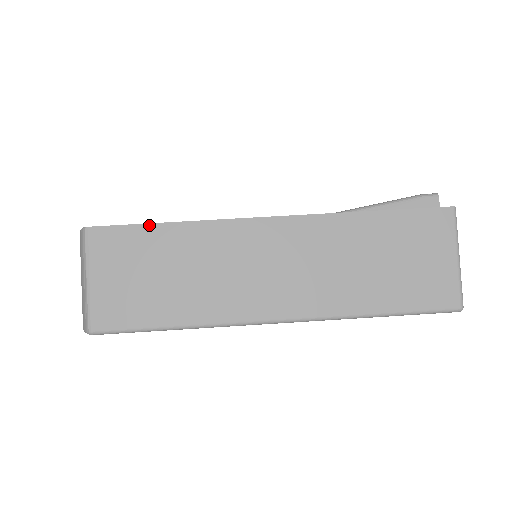
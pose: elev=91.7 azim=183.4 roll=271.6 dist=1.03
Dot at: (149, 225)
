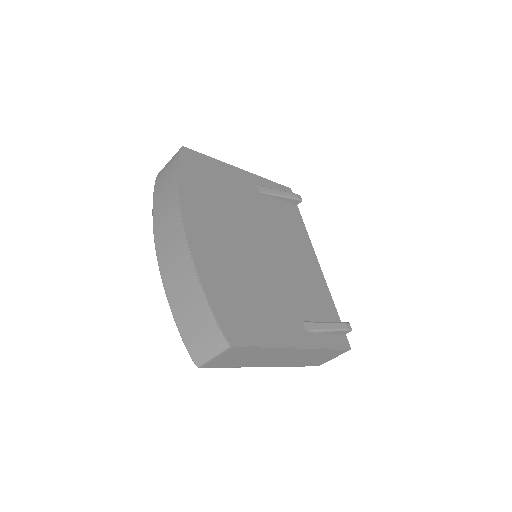
Dot at: (256, 348)
